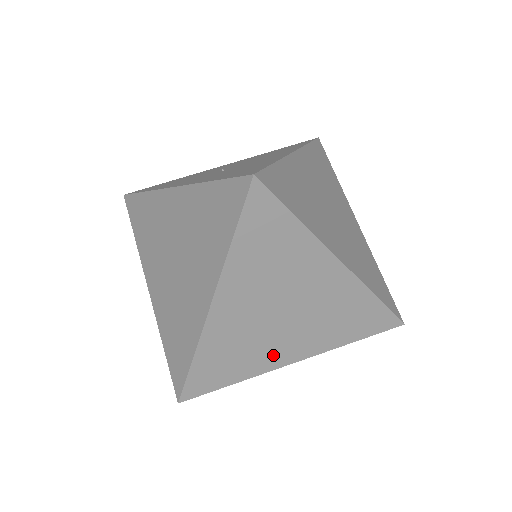
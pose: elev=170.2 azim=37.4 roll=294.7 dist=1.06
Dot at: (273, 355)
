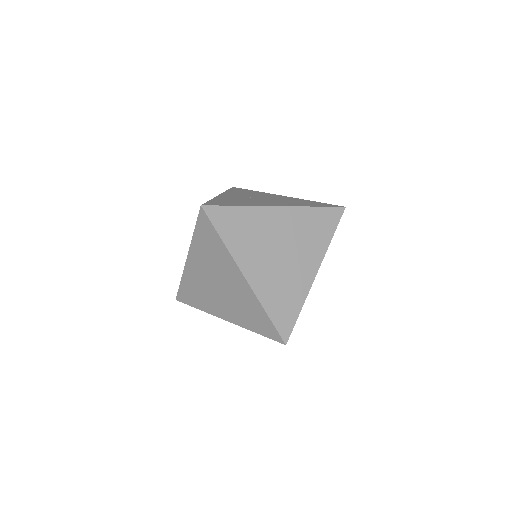
Dot at: (215, 307)
